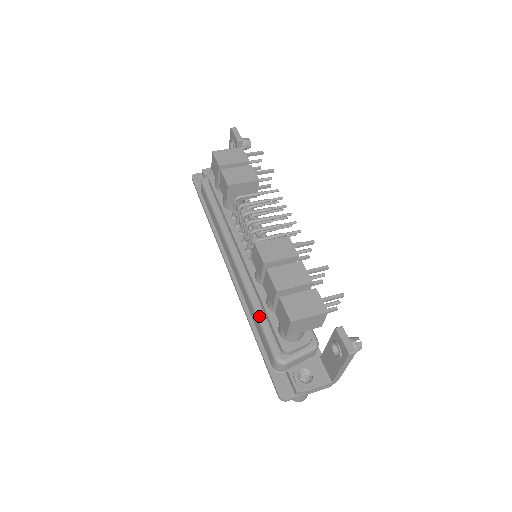
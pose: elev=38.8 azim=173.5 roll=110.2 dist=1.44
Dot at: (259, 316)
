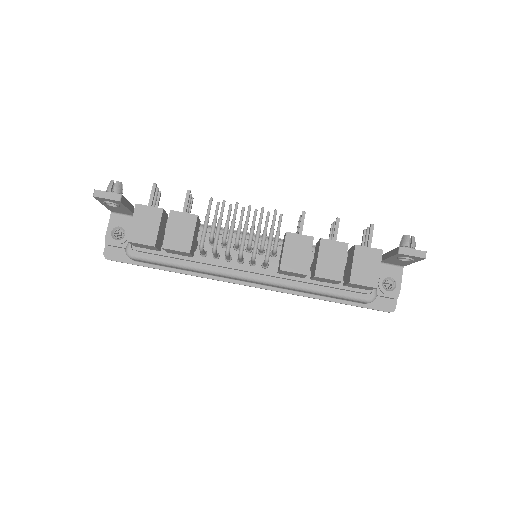
Dot at: (324, 293)
